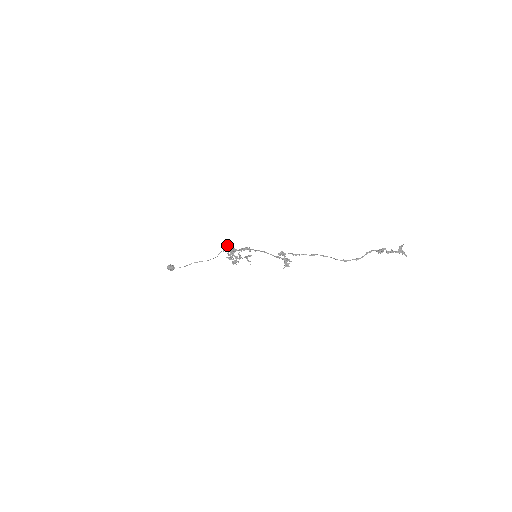
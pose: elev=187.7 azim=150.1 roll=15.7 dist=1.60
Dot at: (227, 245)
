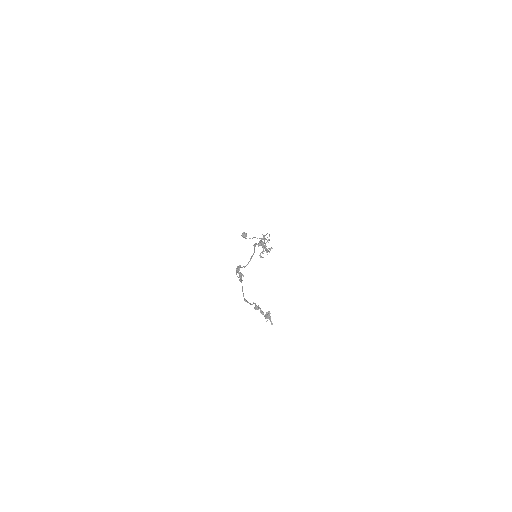
Dot at: occluded
